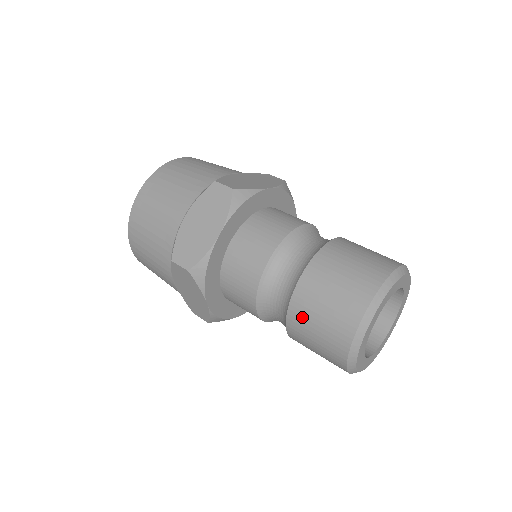
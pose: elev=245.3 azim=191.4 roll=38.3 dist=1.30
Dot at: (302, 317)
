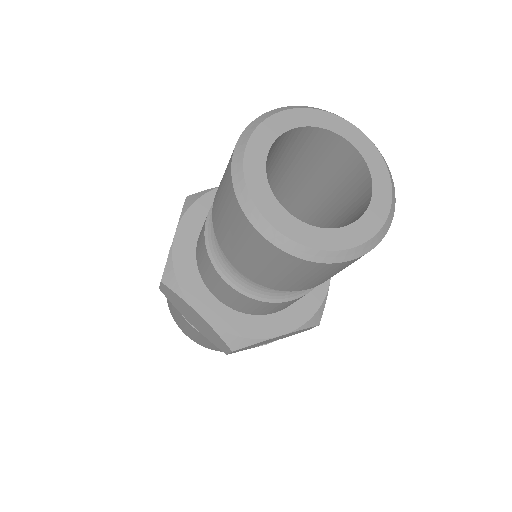
Dot at: occluded
